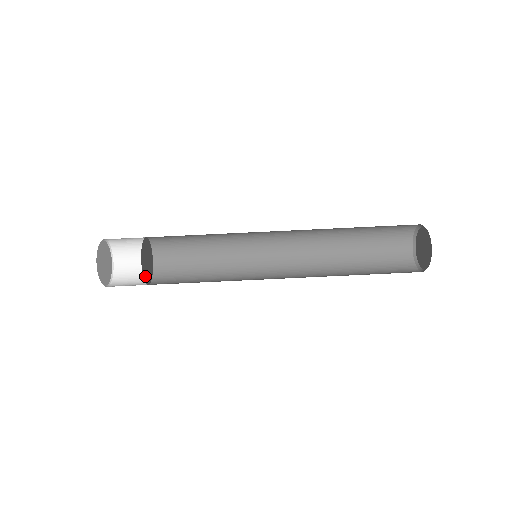
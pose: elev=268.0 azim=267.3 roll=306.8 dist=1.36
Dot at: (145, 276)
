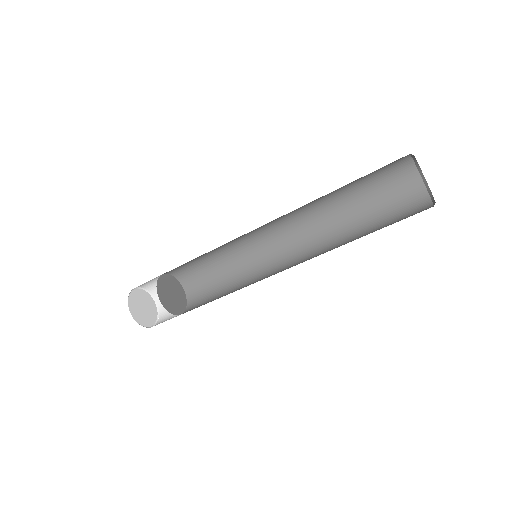
Dot at: (180, 309)
